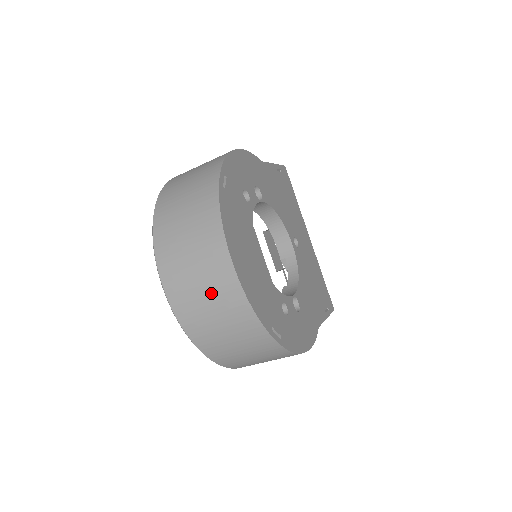
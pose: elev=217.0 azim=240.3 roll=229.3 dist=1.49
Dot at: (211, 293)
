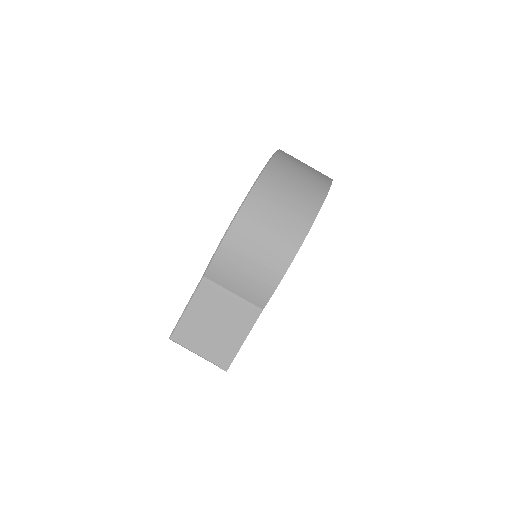
Dot at: (311, 168)
